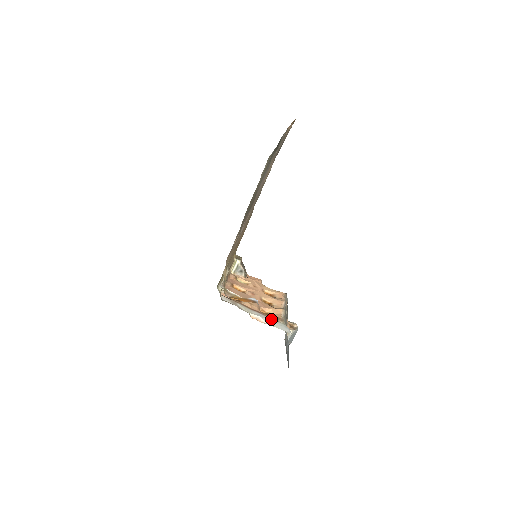
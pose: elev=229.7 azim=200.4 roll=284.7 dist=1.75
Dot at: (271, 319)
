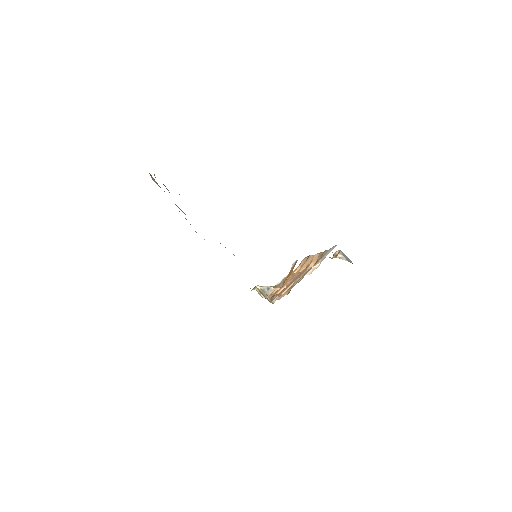
Dot at: (319, 260)
